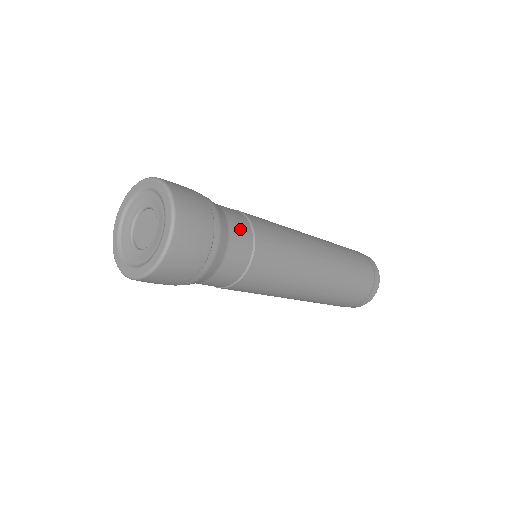
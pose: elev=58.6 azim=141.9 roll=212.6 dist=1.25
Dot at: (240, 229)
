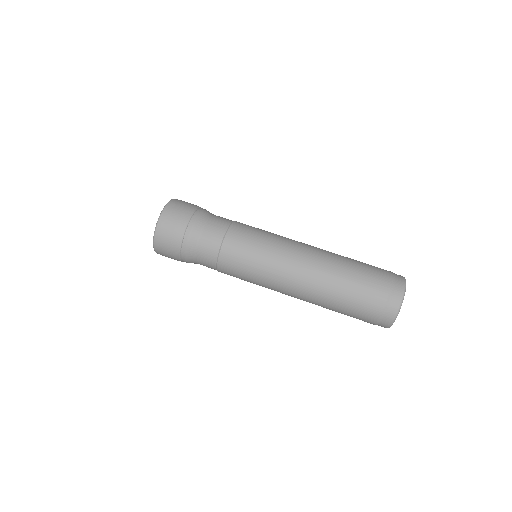
Dot at: (212, 235)
